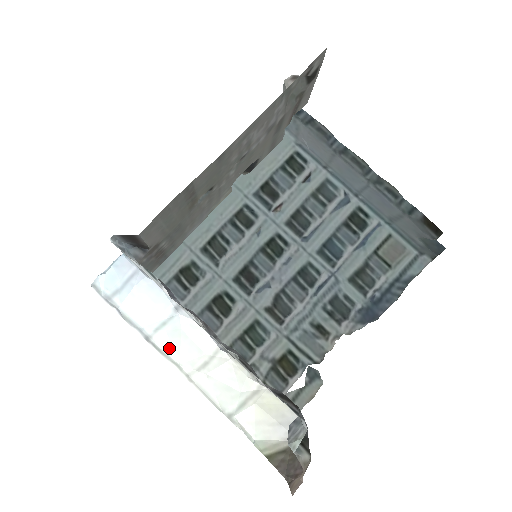
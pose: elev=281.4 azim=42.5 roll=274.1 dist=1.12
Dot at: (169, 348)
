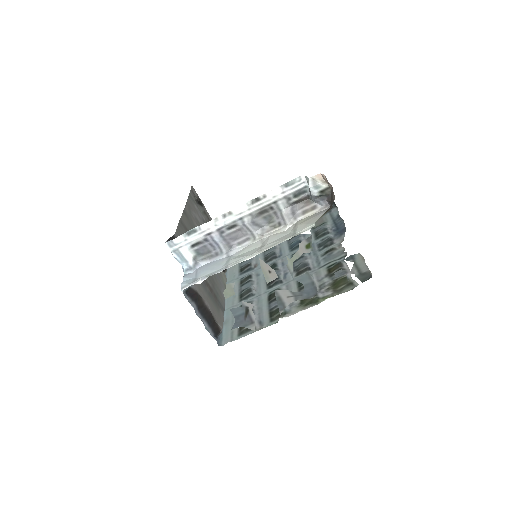
Dot at: (240, 259)
